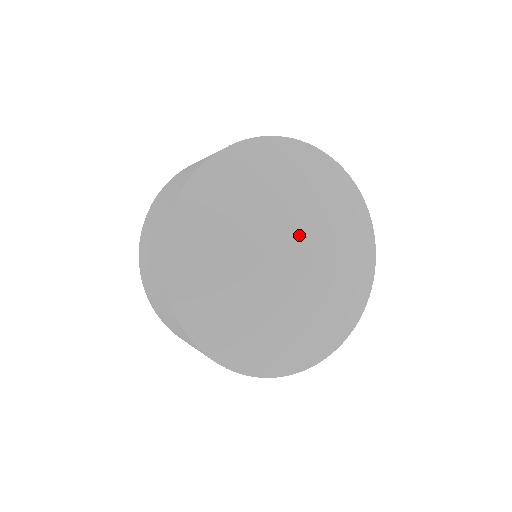
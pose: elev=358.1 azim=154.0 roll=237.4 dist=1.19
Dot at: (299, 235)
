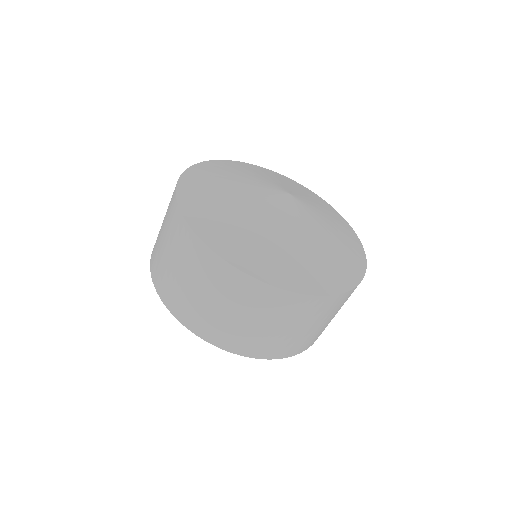
Dot at: (276, 187)
